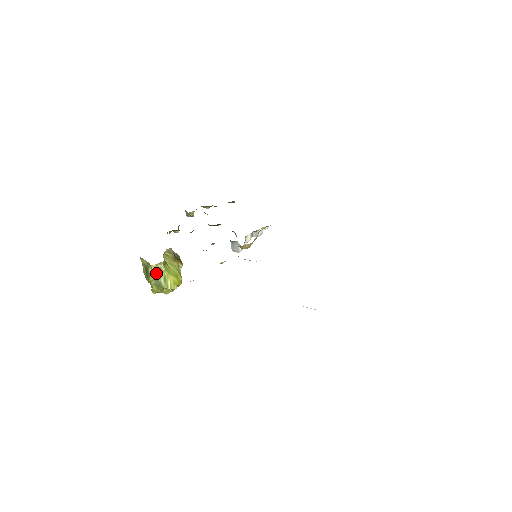
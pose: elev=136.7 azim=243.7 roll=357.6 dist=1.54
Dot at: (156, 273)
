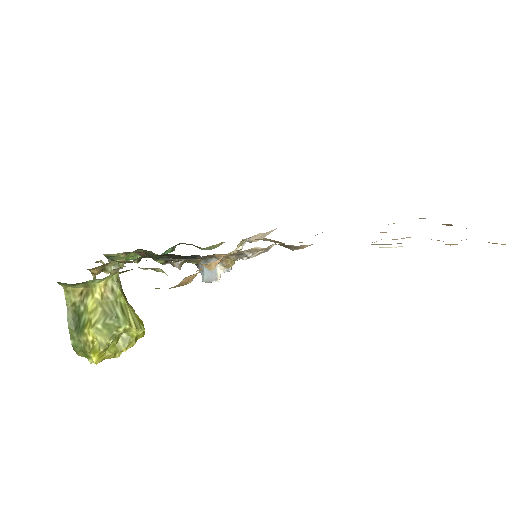
Dot at: (104, 301)
